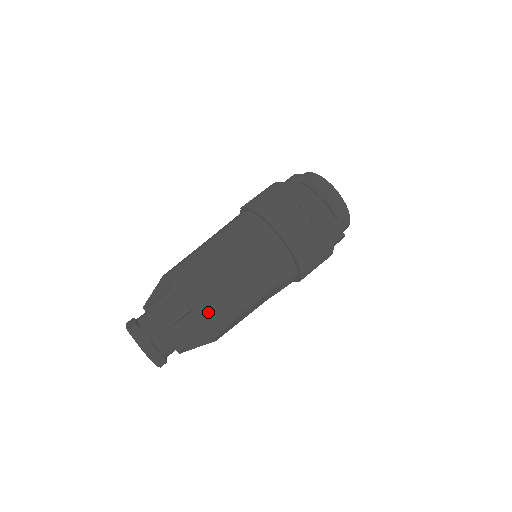
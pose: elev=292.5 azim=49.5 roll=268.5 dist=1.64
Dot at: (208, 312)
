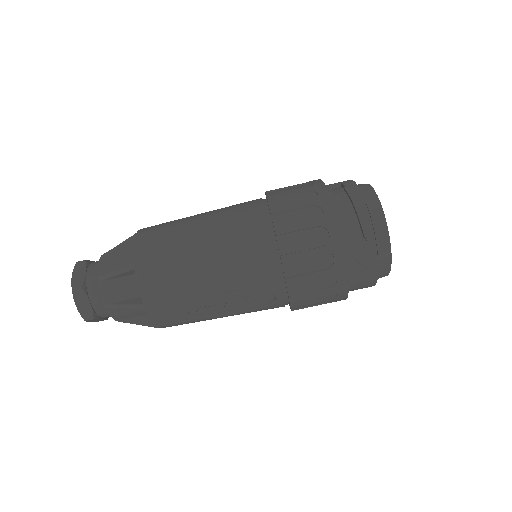
Dot at: (148, 272)
